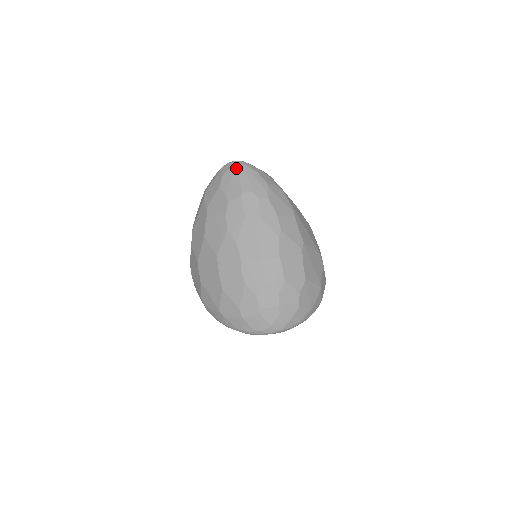
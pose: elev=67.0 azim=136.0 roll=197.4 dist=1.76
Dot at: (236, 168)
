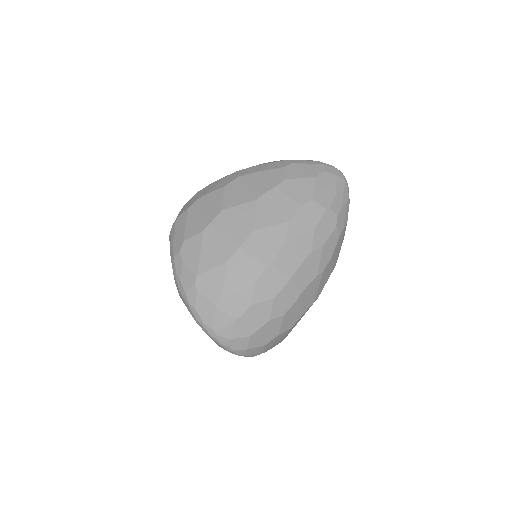
Dot at: (340, 180)
